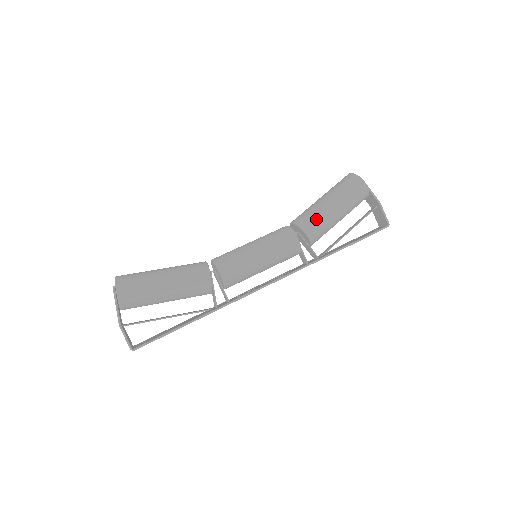
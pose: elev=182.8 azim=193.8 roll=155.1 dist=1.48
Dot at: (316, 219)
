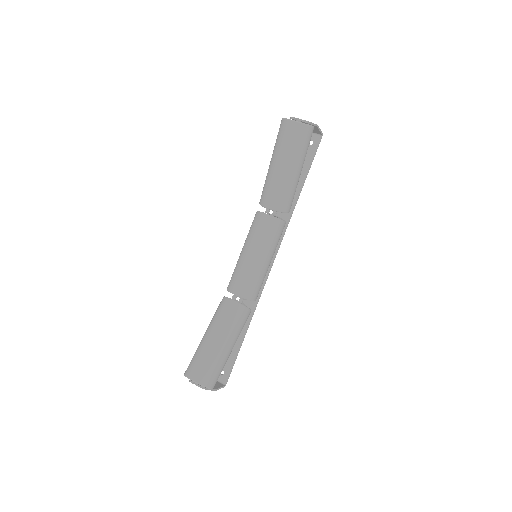
Dot at: (291, 195)
